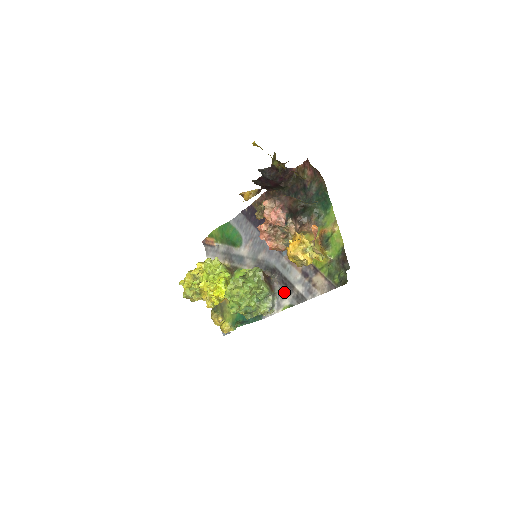
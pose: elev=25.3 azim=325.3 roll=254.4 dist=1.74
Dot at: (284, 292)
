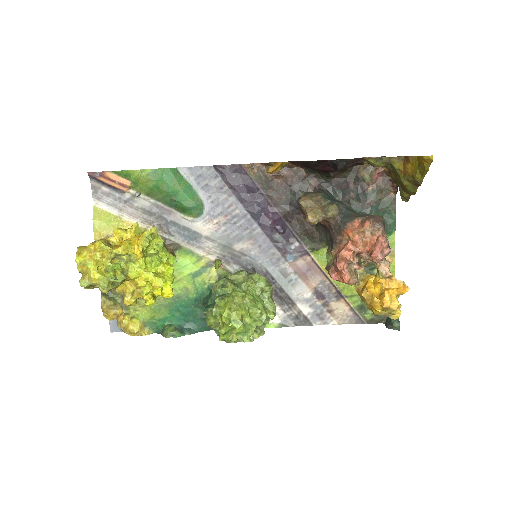
Dot at: occluded
